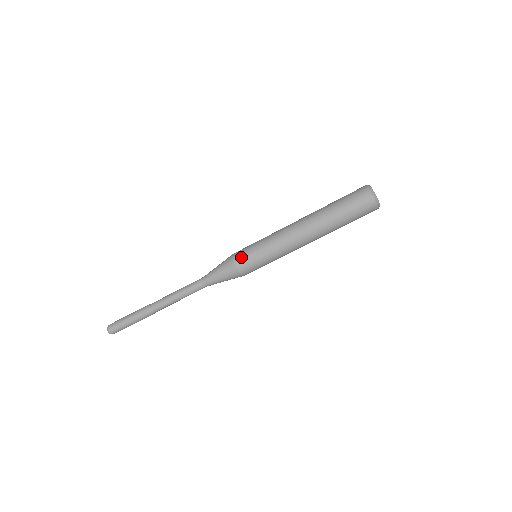
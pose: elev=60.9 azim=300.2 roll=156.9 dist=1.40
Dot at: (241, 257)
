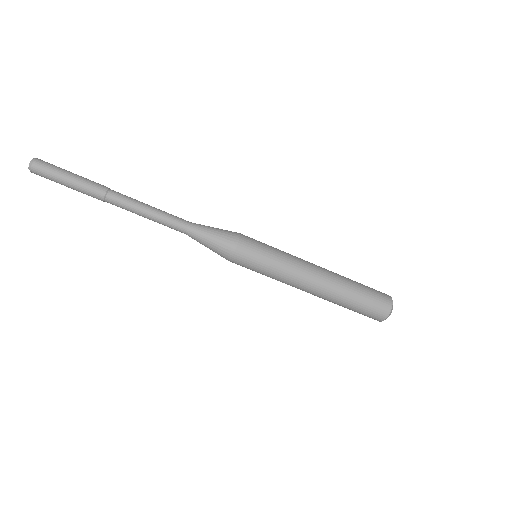
Dot at: (250, 238)
